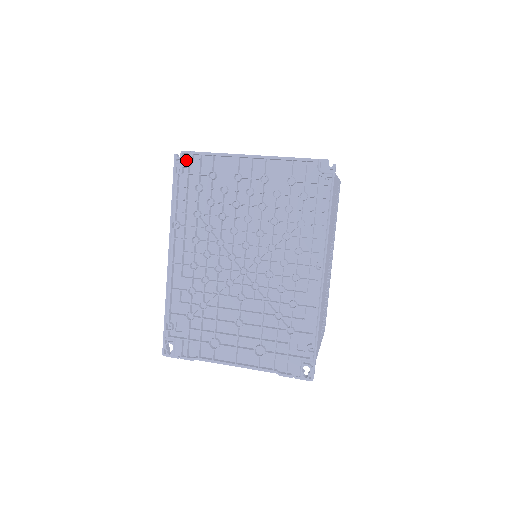
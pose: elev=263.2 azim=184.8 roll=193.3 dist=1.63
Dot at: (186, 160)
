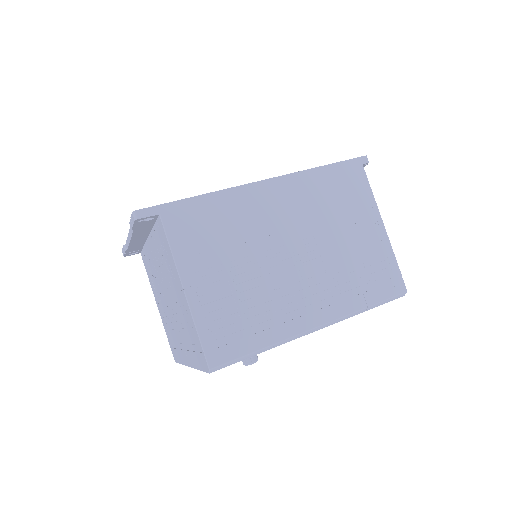
Dot at: occluded
